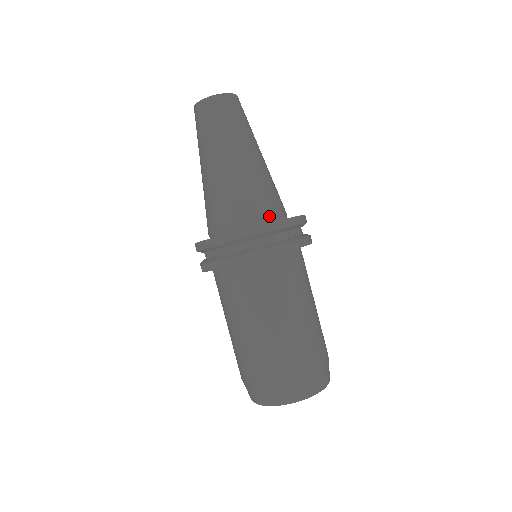
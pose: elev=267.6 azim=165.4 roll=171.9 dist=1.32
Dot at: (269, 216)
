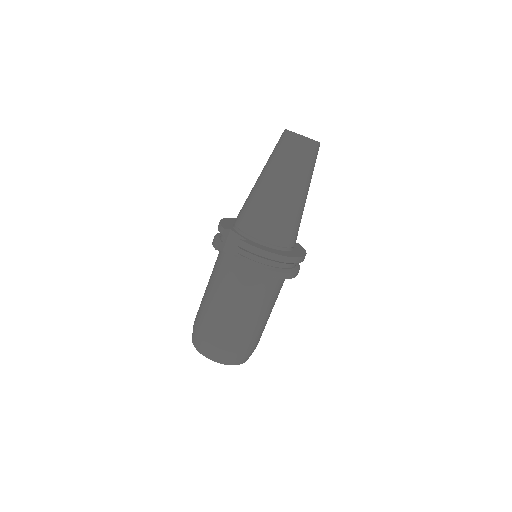
Dot at: (294, 245)
